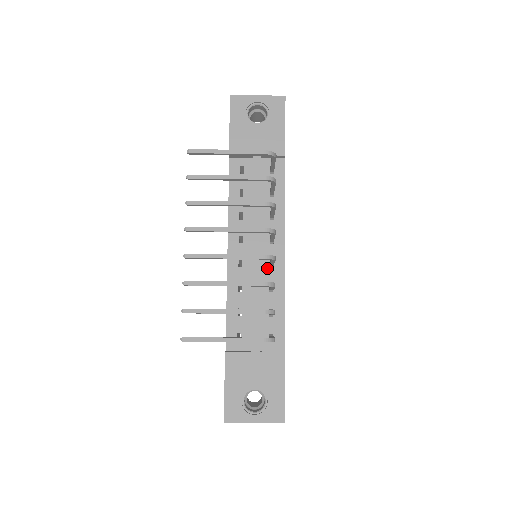
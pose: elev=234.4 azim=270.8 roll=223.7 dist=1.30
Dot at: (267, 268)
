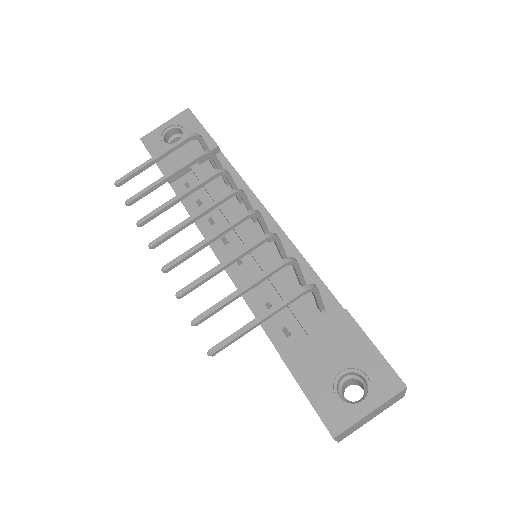
Dot at: (268, 247)
